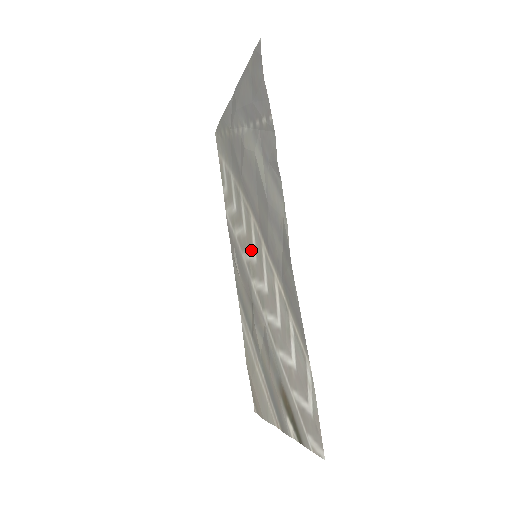
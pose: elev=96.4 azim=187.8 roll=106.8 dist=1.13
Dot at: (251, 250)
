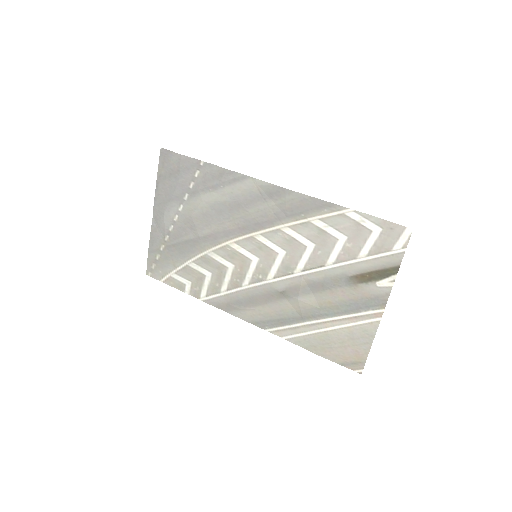
Dot at: (248, 263)
